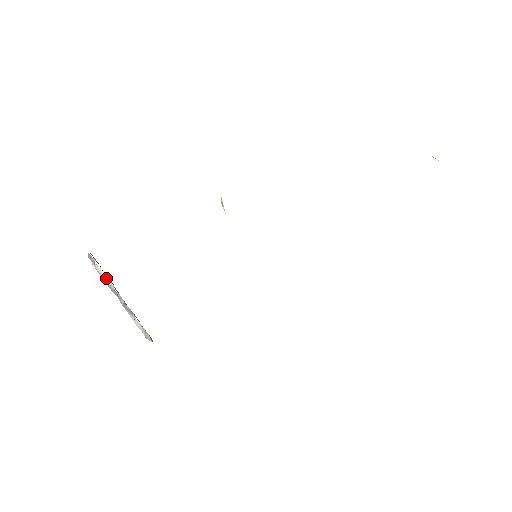
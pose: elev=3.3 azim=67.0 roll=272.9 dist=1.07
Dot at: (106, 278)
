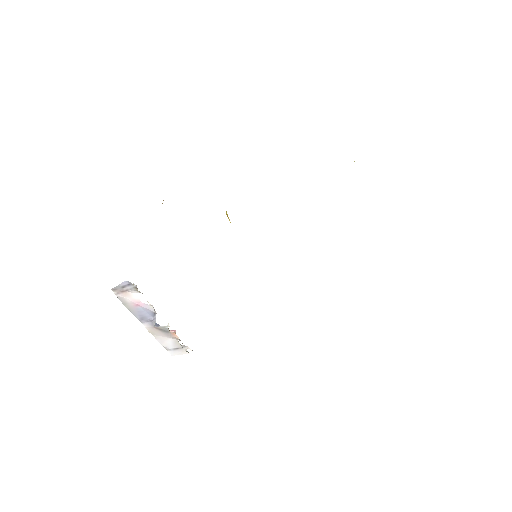
Dot at: (140, 303)
